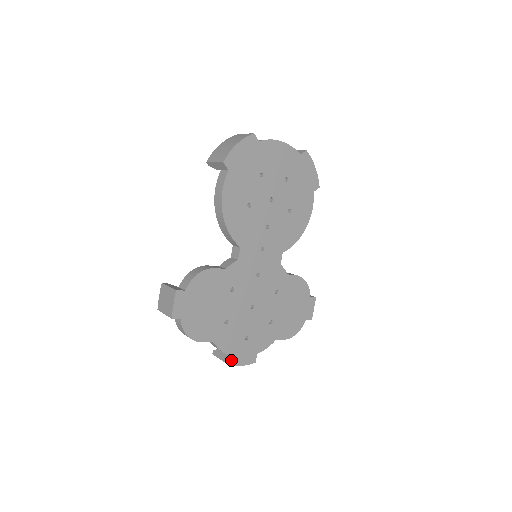
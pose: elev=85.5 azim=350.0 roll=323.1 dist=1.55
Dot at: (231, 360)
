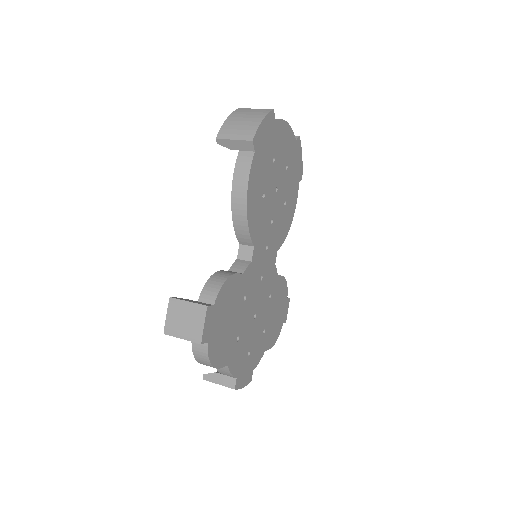
Dot at: (237, 383)
